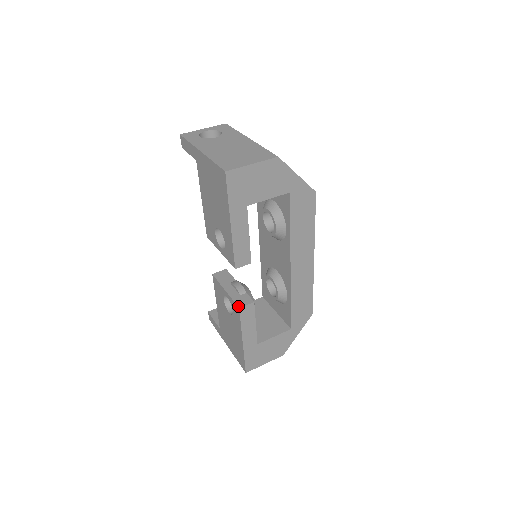
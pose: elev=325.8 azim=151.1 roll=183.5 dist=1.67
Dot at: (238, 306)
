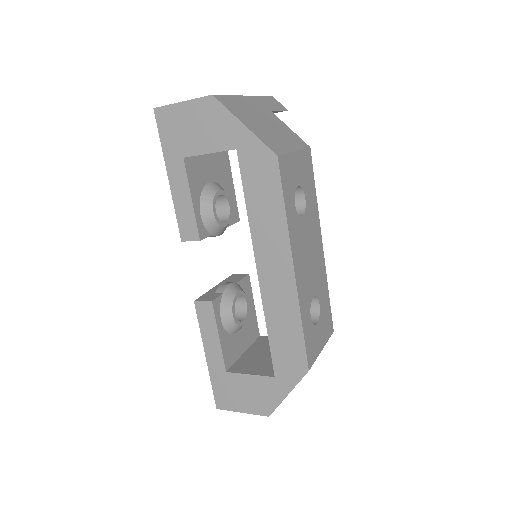
Dot at: (196, 299)
